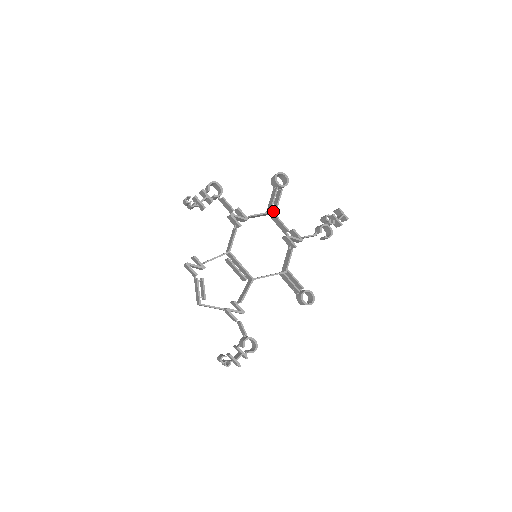
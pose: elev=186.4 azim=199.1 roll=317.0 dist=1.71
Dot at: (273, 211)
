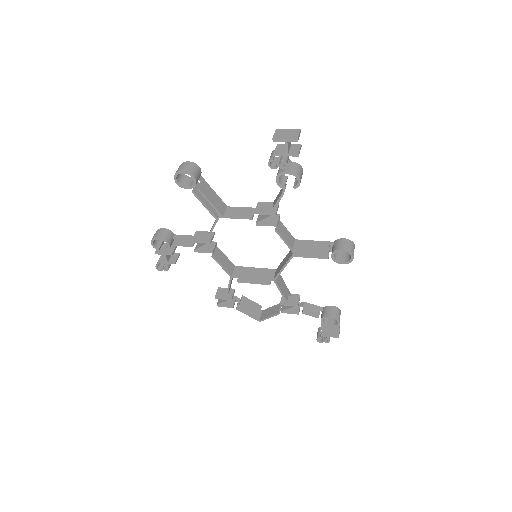
Dot at: (217, 216)
